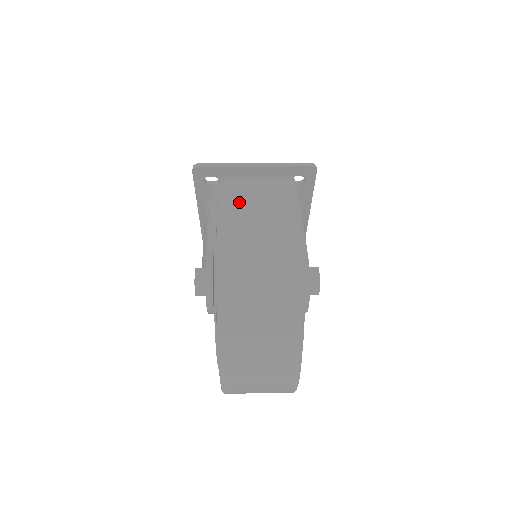
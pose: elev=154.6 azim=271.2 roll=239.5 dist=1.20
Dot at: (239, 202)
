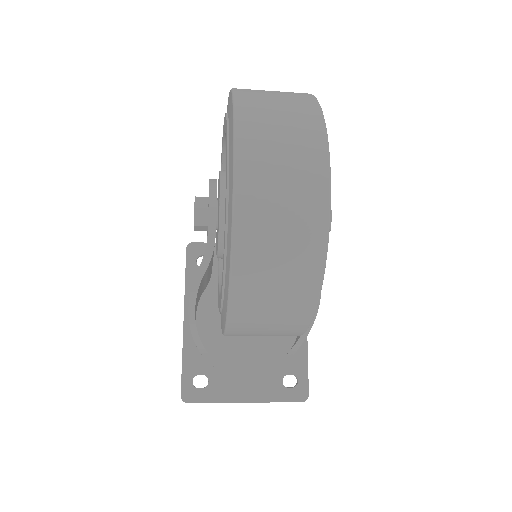
Dot at: occluded
